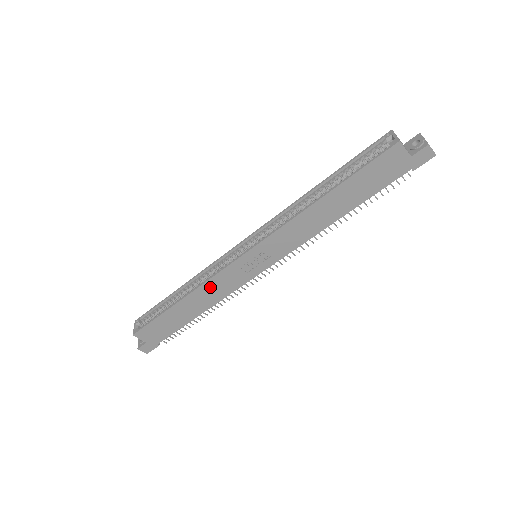
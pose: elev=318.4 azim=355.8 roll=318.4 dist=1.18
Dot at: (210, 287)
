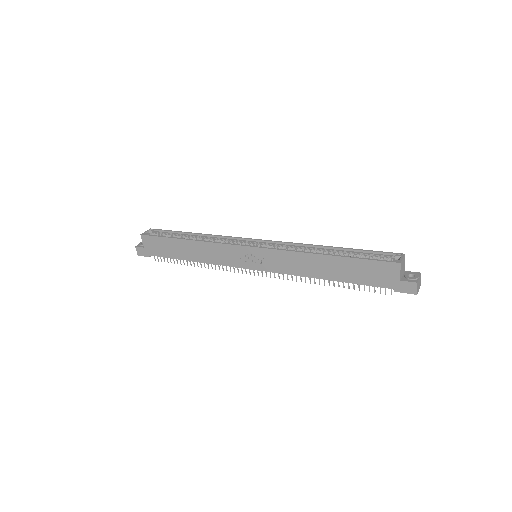
Dot at: (212, 248)
